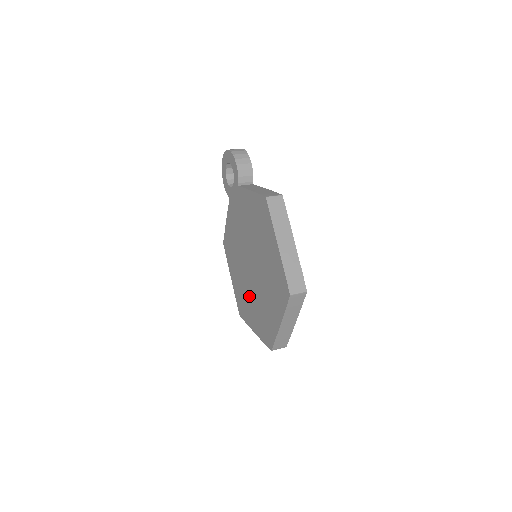
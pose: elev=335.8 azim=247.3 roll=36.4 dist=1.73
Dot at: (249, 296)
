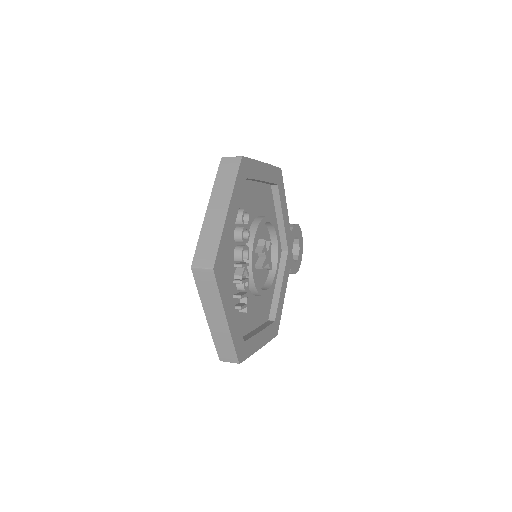
Dot at: occluded
